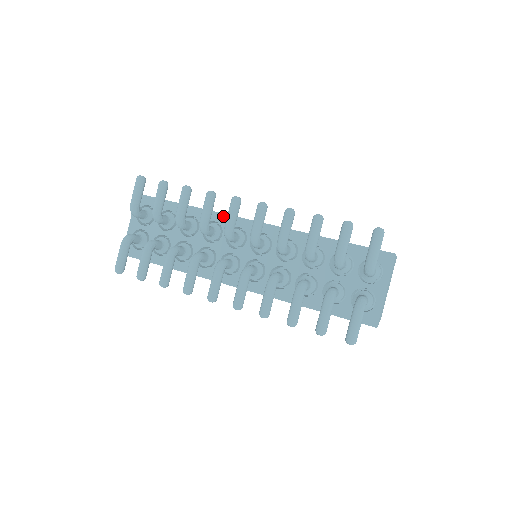
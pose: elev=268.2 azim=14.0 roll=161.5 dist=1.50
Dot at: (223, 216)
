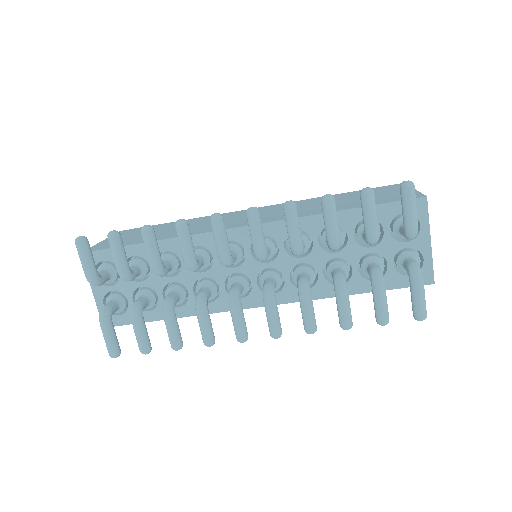
Dot at: (203, 236)
